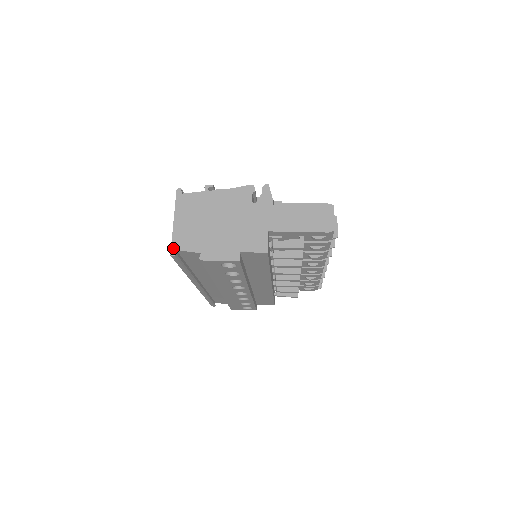
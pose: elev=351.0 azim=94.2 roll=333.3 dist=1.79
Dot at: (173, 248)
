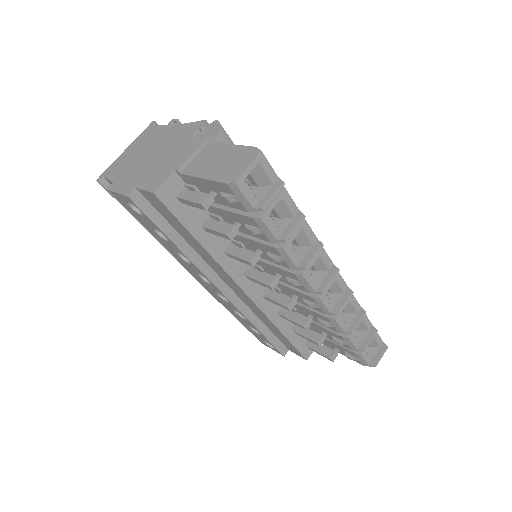
Dot at: (103, 174)
